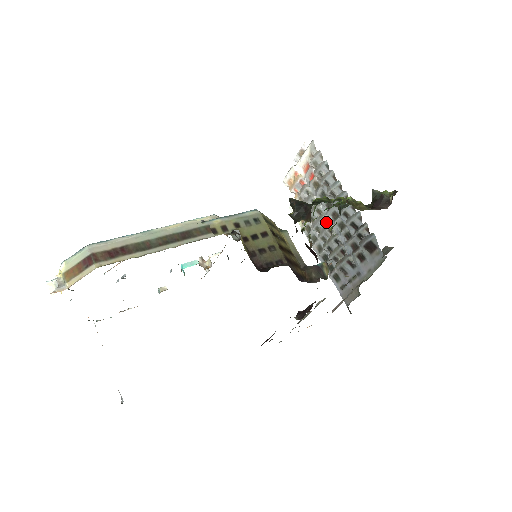
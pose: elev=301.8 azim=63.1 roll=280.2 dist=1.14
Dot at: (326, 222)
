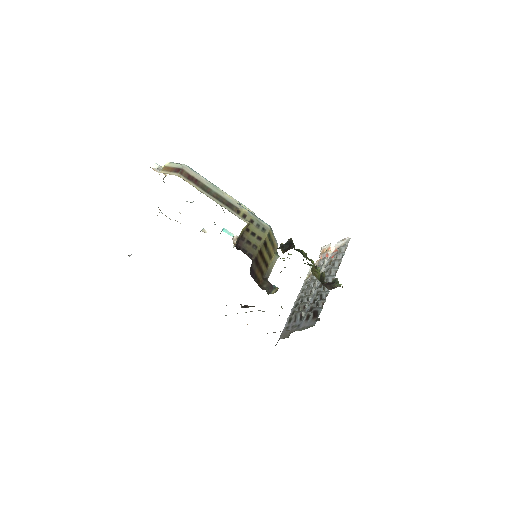
Dot at: (315, 285)
